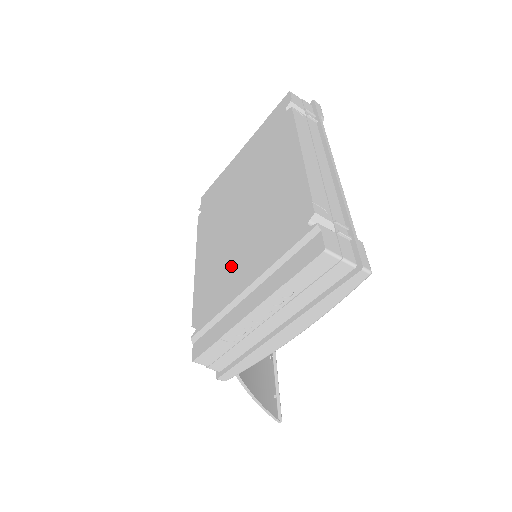
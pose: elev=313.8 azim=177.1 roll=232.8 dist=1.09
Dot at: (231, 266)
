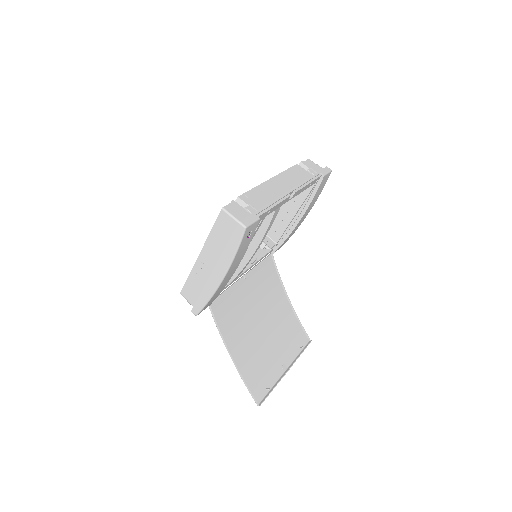
Dot at: occluded
